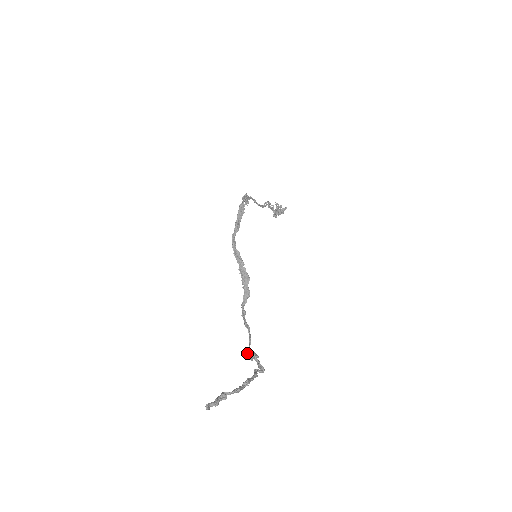
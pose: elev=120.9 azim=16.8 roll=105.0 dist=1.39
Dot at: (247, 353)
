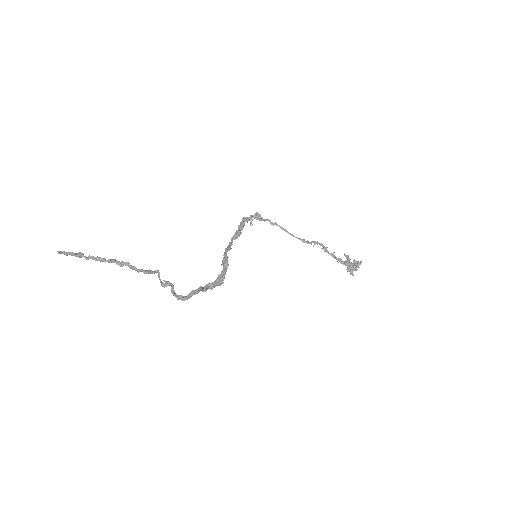
Dot at: (165, 283)
